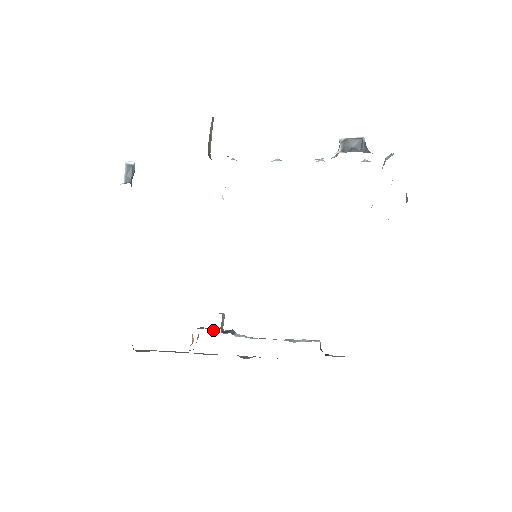
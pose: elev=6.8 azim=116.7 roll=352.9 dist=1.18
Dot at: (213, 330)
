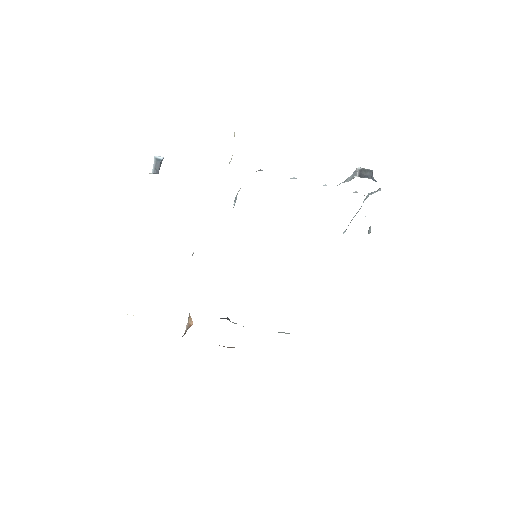
Dot at: occluded
